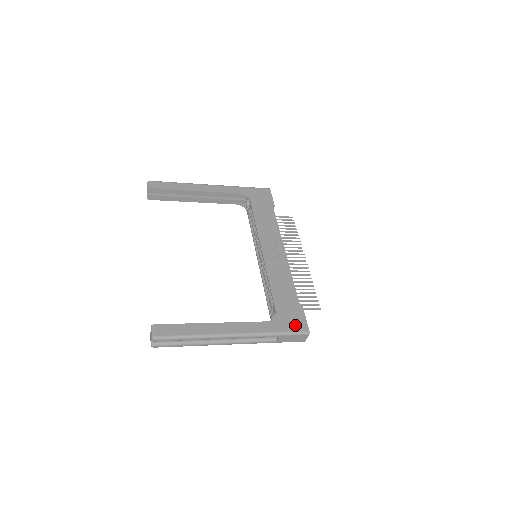
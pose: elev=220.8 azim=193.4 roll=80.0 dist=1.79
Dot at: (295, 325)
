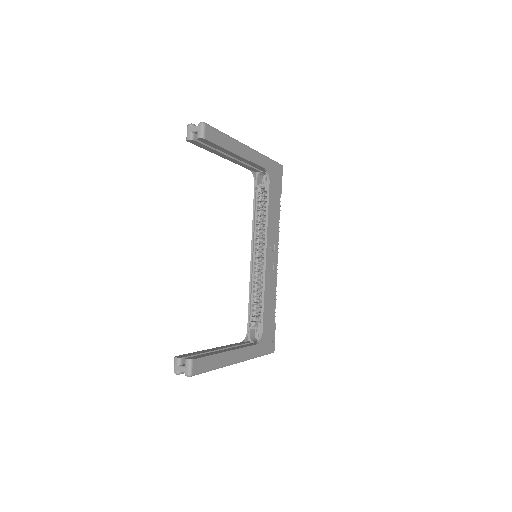
Dot at: (269, 346)
